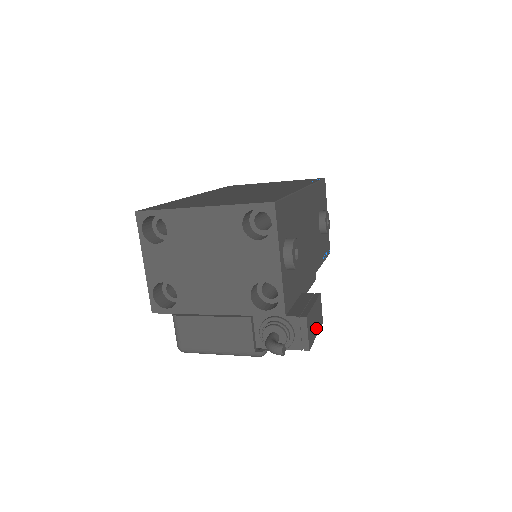
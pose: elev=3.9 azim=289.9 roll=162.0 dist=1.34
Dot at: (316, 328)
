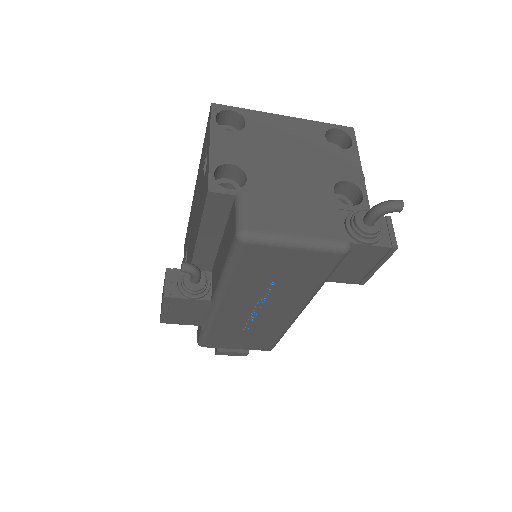
Dot at: occluded
